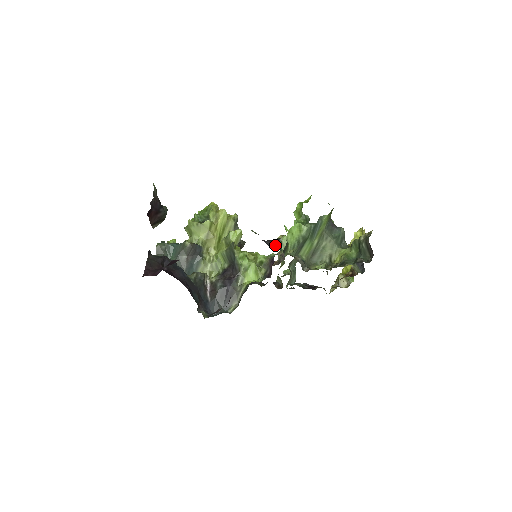
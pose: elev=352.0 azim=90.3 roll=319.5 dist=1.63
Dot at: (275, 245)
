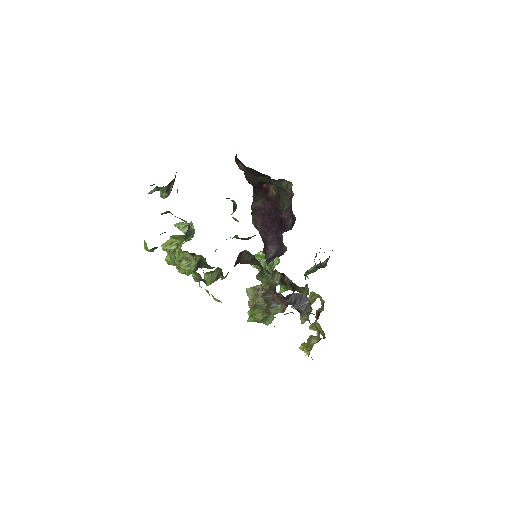
Dot at: occluded
